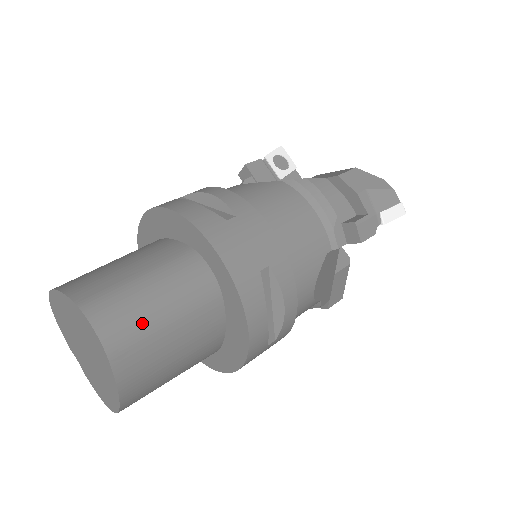
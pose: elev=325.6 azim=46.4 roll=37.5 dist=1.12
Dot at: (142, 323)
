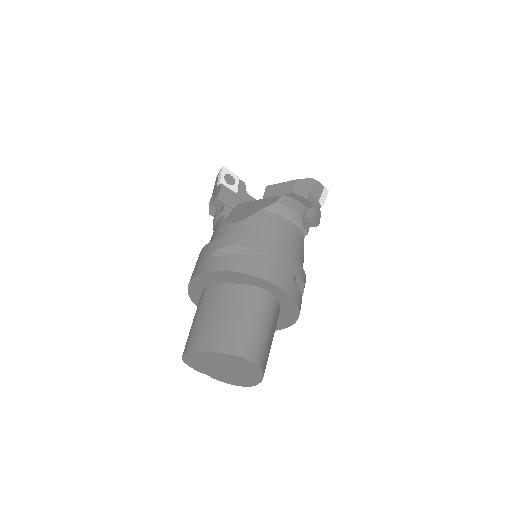
Dot at: (263, 342)
